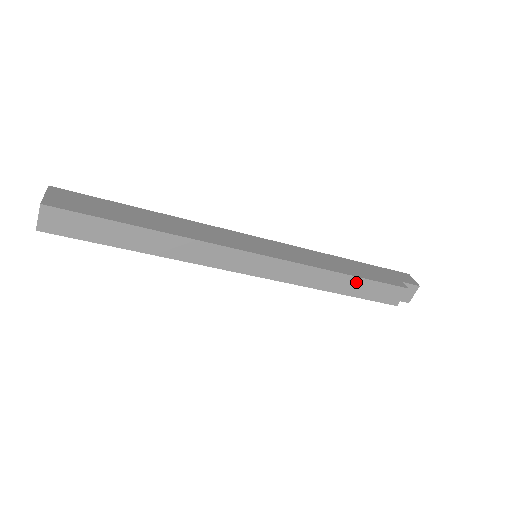
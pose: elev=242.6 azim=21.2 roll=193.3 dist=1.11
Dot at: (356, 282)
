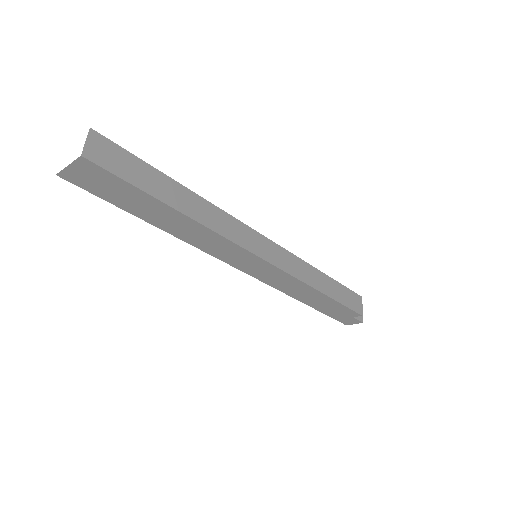
Dot at: (332, 284)
